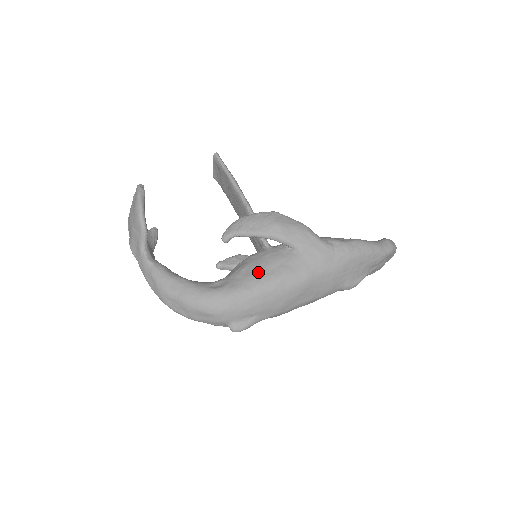
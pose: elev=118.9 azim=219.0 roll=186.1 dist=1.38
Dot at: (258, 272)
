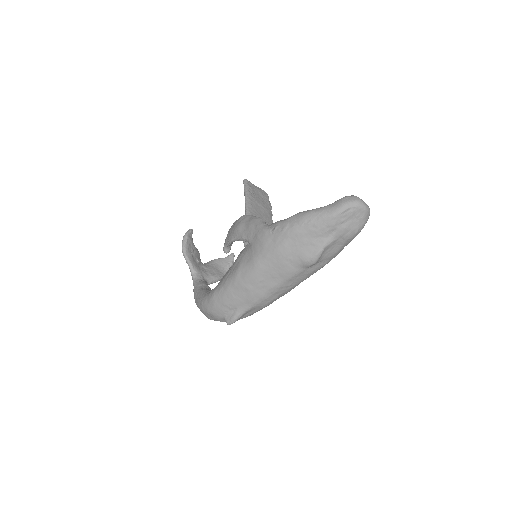
Dot at: (229, 272)
